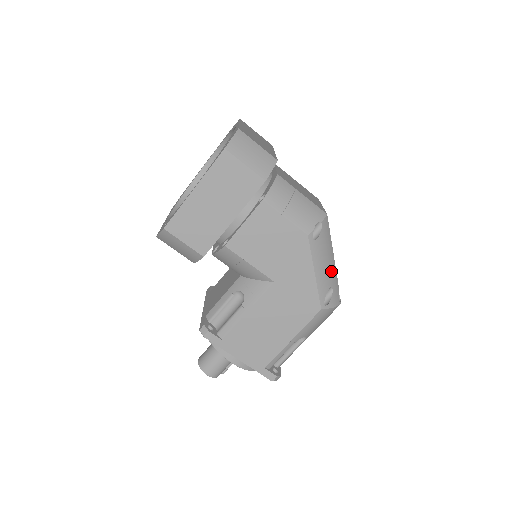
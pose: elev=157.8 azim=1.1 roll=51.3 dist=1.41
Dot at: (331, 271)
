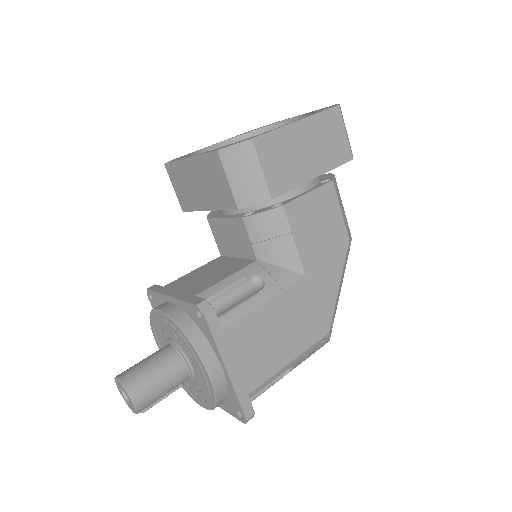
Dot at: occluded
